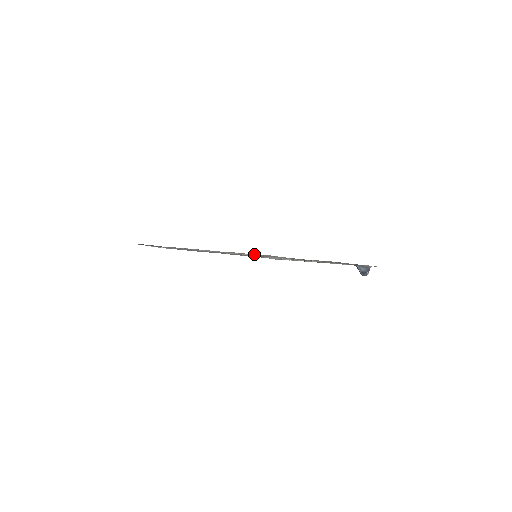
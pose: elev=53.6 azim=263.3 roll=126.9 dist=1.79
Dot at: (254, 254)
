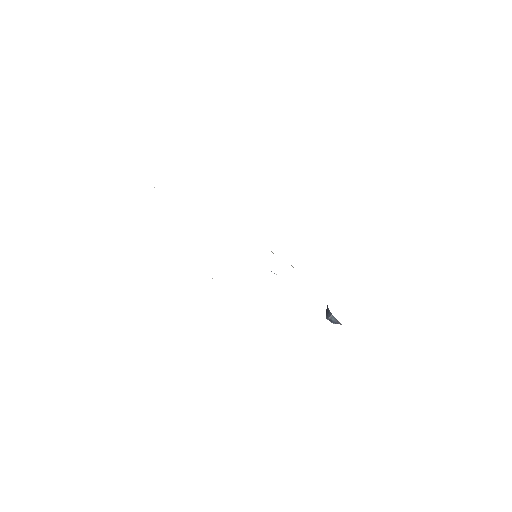
Dot at: occluded
